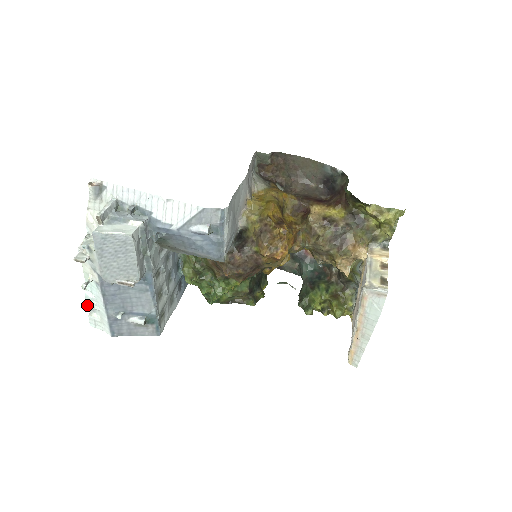
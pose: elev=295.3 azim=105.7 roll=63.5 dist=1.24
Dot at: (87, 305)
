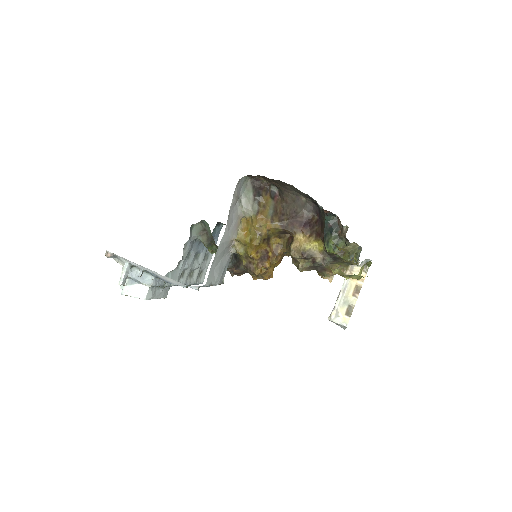
Dot at: occluded
